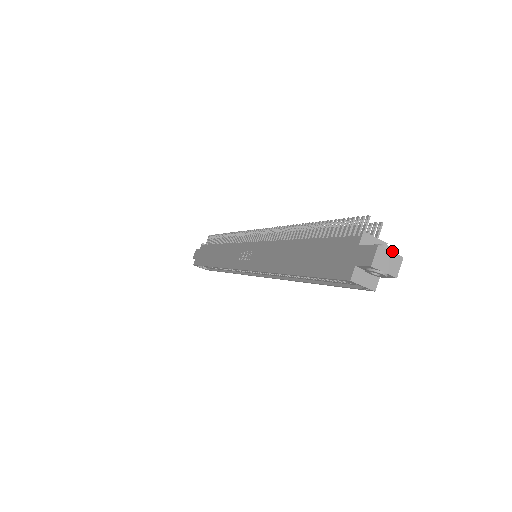
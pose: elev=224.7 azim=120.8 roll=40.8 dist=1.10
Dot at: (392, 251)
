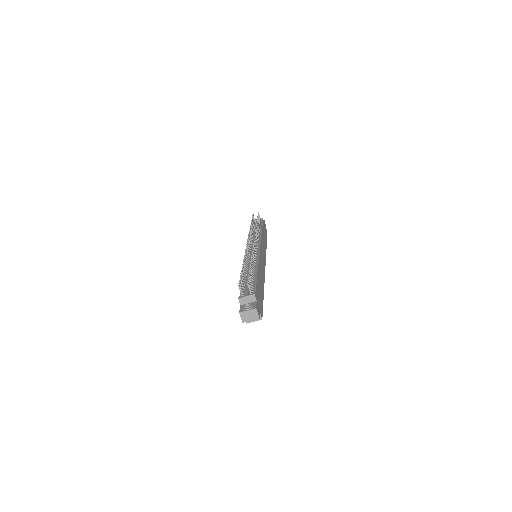
Dot at: (248, 309)
